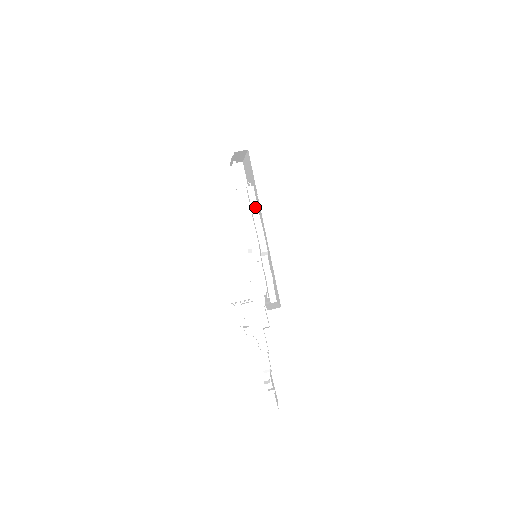
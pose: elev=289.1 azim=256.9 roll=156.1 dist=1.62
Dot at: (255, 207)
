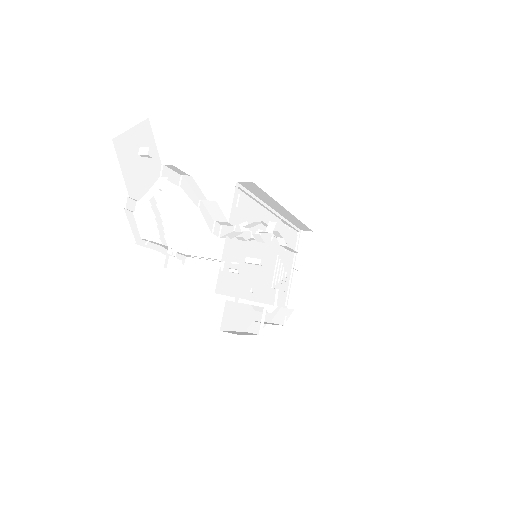
Dot at: occluded
